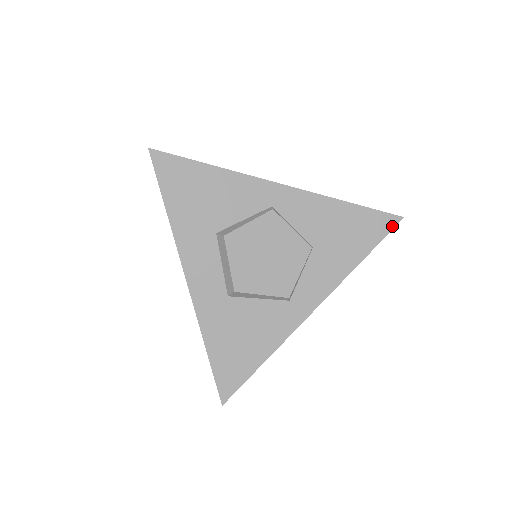
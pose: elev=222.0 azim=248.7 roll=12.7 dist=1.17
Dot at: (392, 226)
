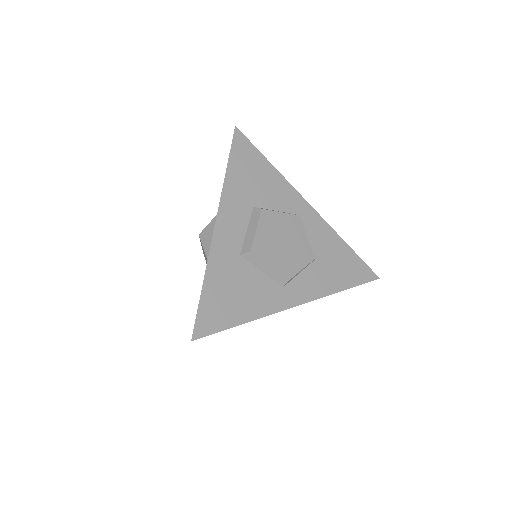
Dot at: (370, 279)
